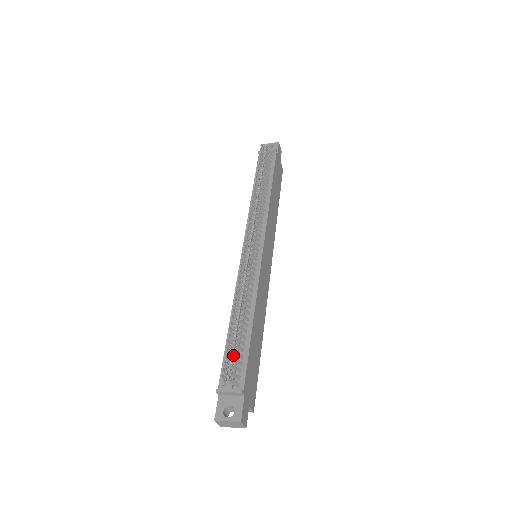
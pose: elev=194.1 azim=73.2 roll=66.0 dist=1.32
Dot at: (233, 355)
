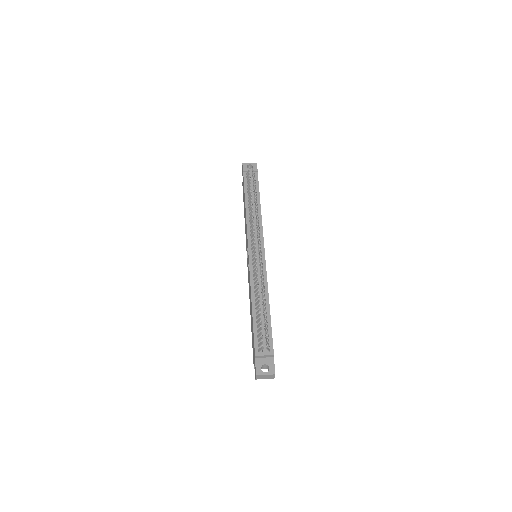
Dot at: (266, 330)
